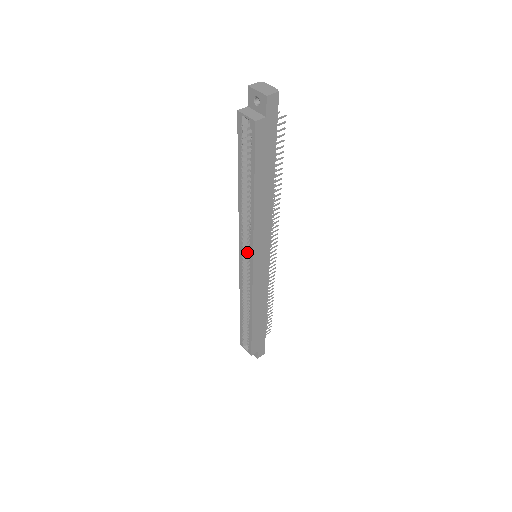
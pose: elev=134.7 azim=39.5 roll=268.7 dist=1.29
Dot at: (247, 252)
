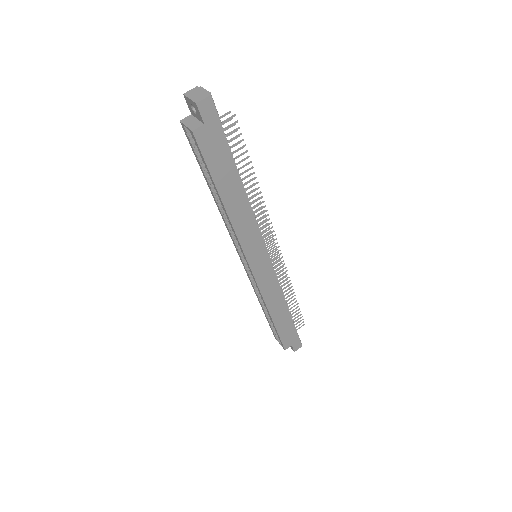
Dot at: occluded
